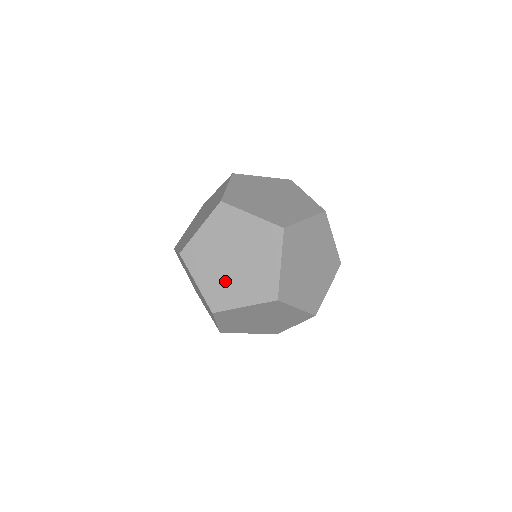
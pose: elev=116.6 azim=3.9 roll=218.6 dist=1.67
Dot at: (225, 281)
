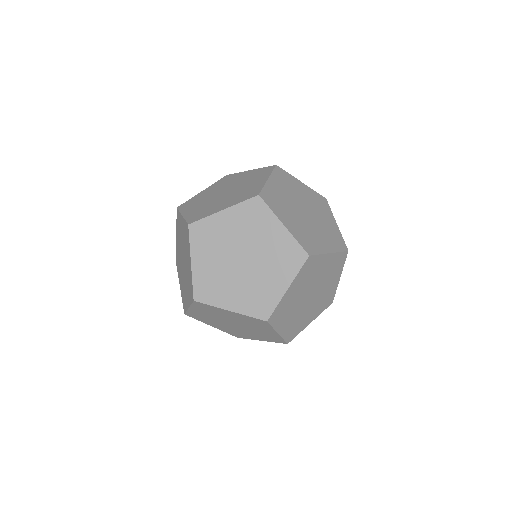
Dot at: (307, 228)
